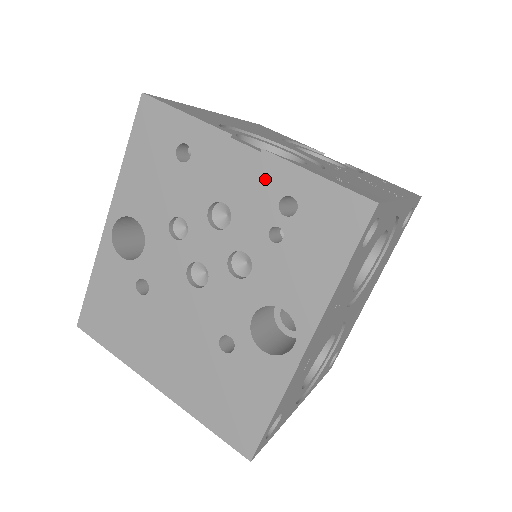
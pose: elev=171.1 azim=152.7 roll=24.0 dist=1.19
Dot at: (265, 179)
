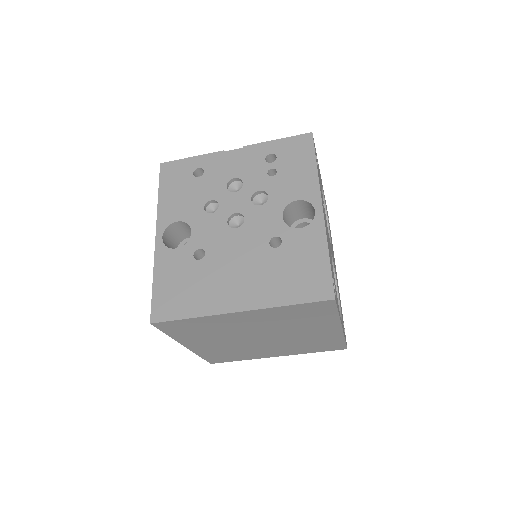
Dot at: (252, 156)
